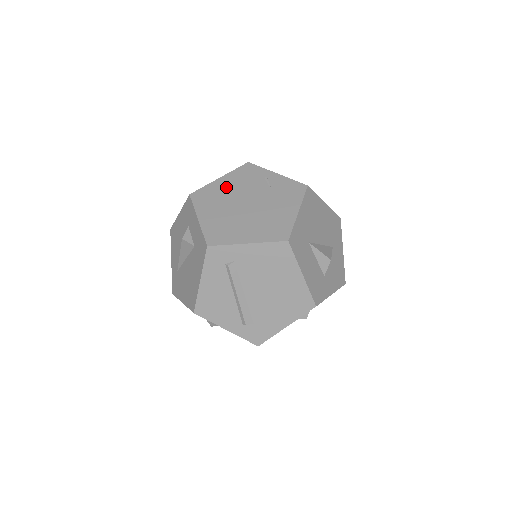
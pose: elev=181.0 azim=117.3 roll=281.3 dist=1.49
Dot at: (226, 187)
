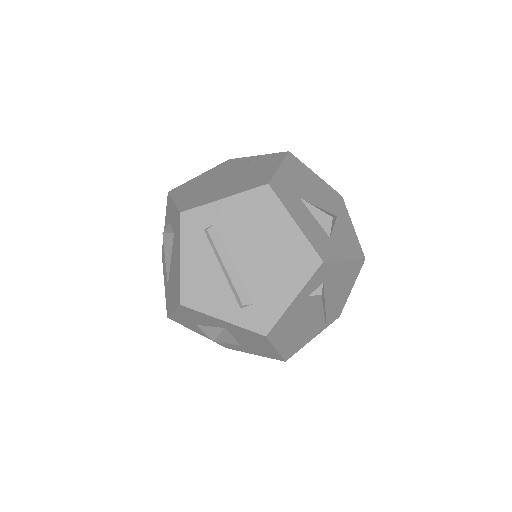
Dot at: (205, 177)
